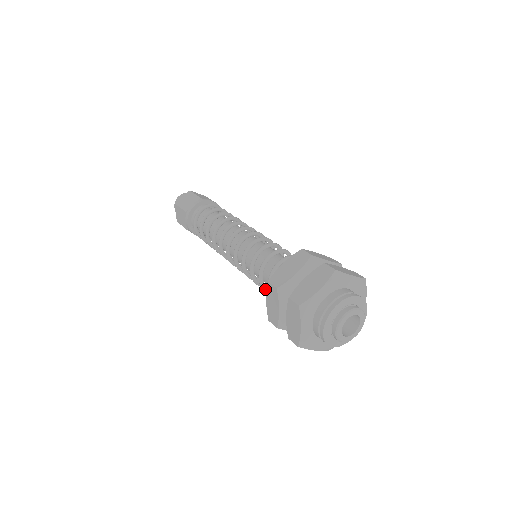
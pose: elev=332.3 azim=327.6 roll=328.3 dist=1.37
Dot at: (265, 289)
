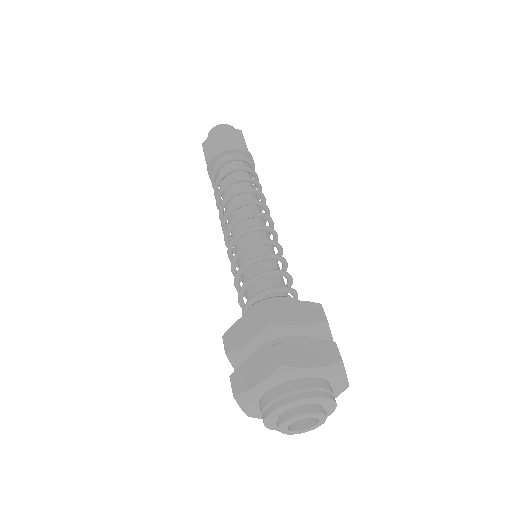
Dot at: occluded
